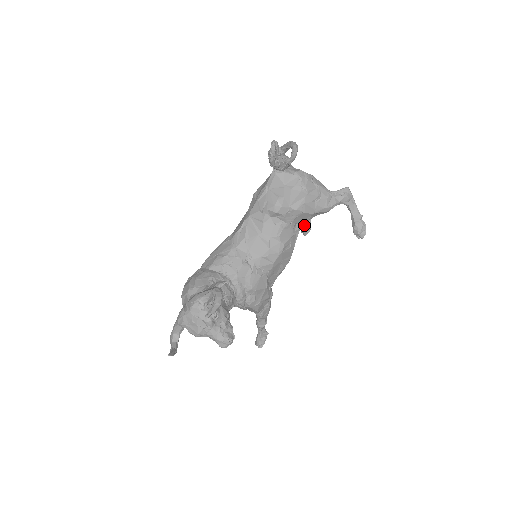
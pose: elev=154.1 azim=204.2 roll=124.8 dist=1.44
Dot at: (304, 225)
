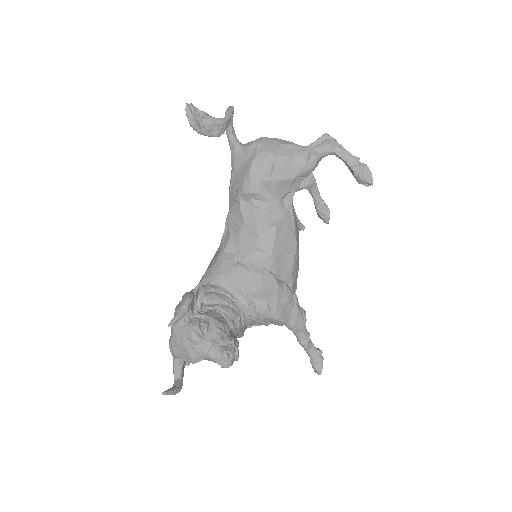
Dot at: (319, 211)
